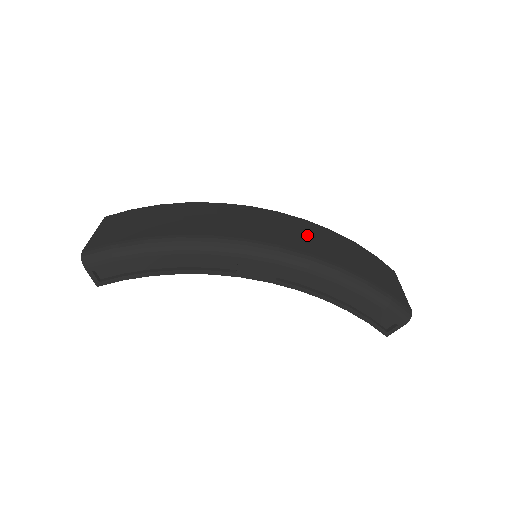
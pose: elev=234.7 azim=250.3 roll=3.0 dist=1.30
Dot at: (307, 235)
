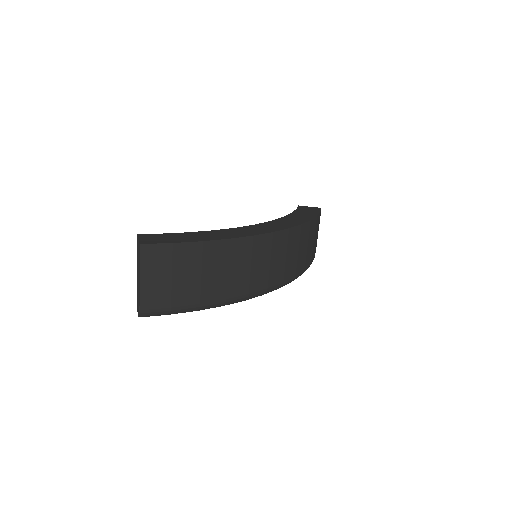
Dot at: (298, 251)
